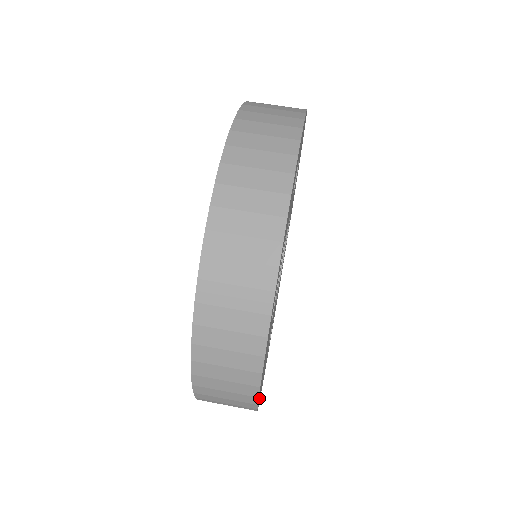
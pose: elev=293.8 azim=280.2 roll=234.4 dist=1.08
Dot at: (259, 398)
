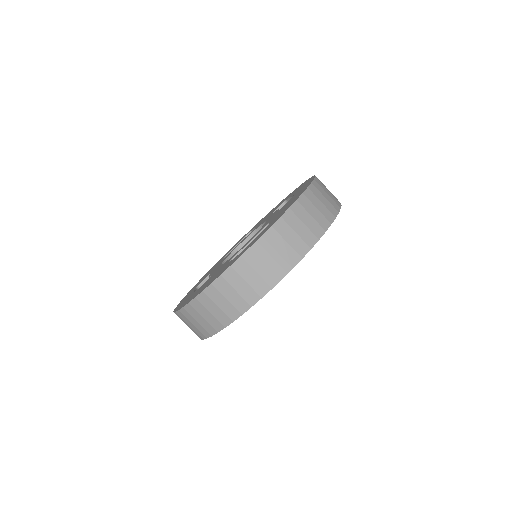
Dot at: occluded
